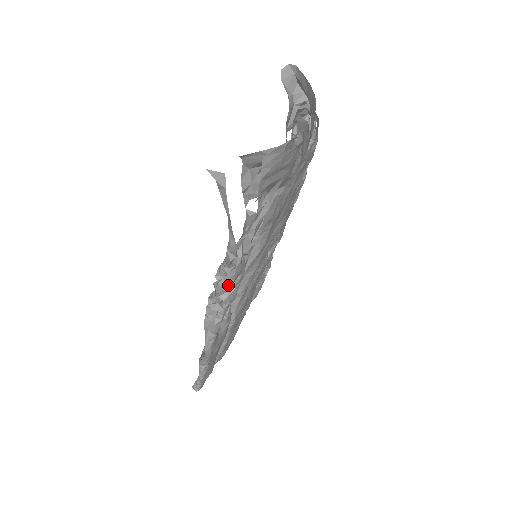
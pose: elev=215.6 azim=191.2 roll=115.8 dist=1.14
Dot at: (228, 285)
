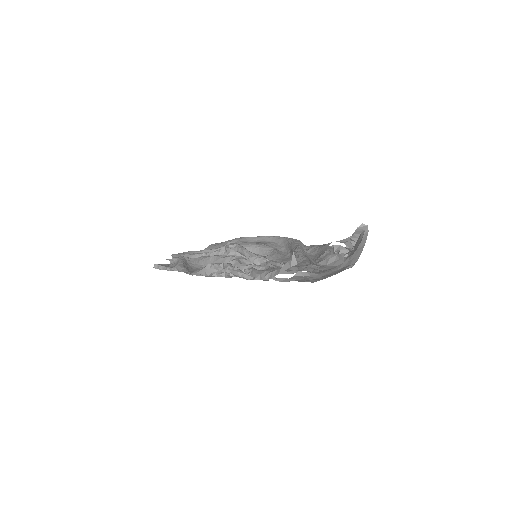
Dot at: (241, 277)
